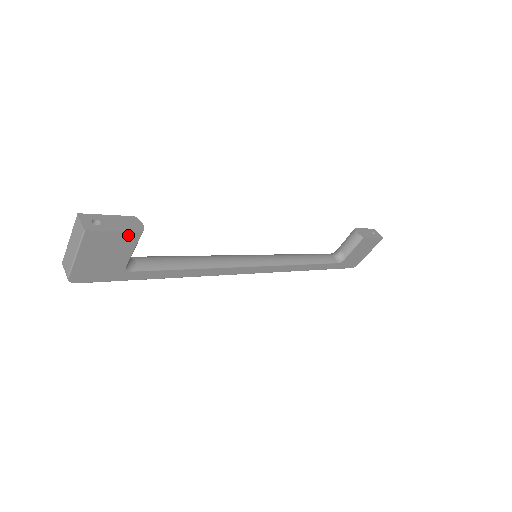
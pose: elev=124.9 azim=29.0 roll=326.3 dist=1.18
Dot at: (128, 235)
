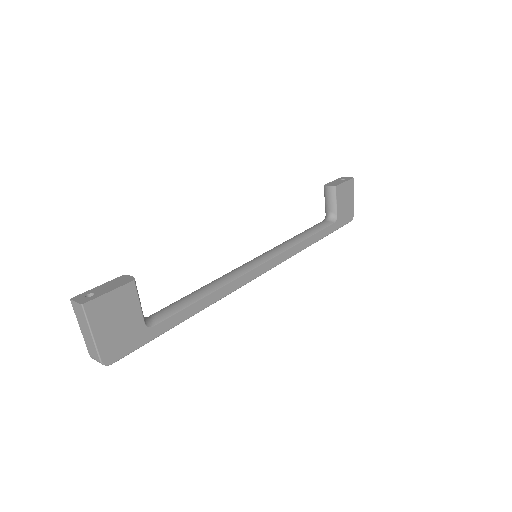
Dot at: (124, 290)
